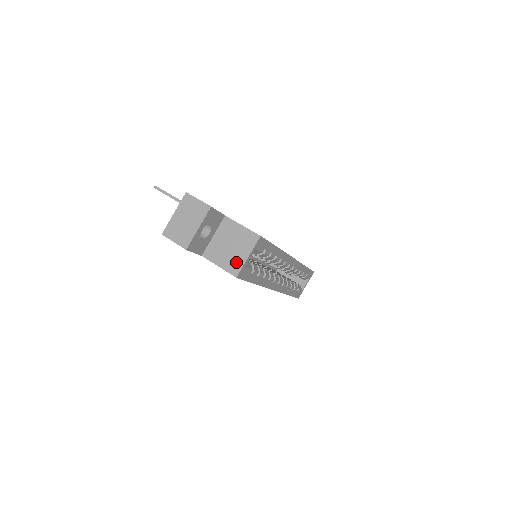
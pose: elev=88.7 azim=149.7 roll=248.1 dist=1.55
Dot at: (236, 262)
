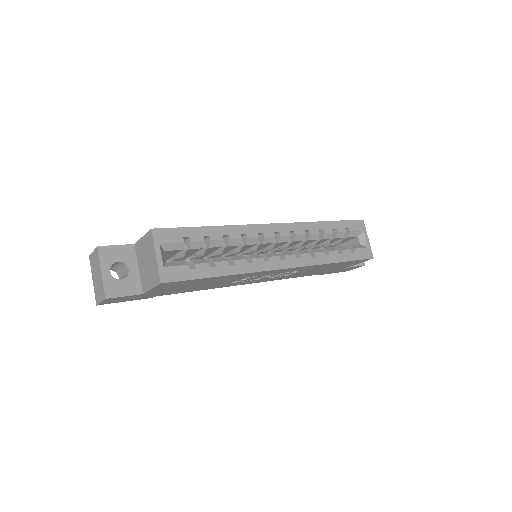
Dot at: (154, 271)
